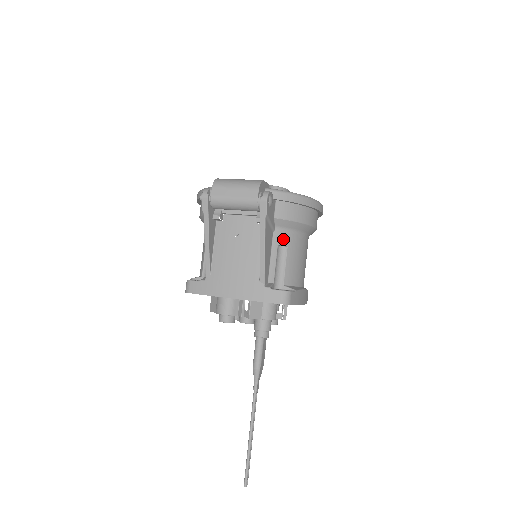
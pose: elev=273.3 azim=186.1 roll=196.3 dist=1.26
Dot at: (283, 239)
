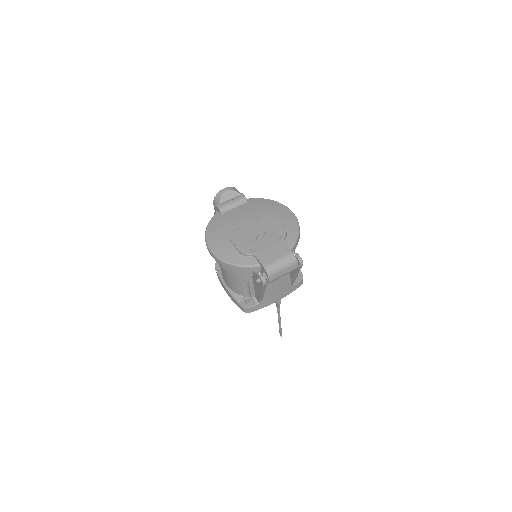
Dot at: occluded
